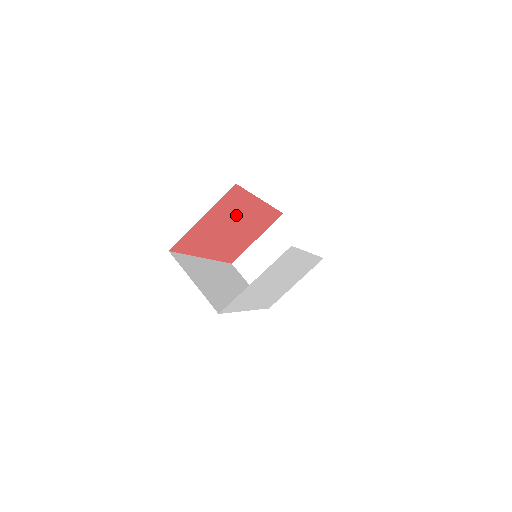
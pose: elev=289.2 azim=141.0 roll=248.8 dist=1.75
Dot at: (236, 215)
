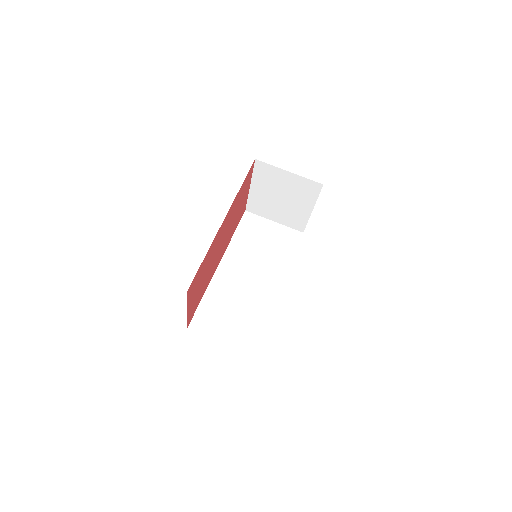
Dot at: (212, 255)
